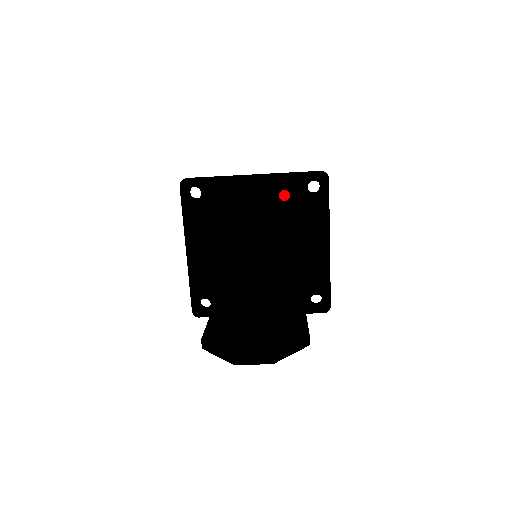
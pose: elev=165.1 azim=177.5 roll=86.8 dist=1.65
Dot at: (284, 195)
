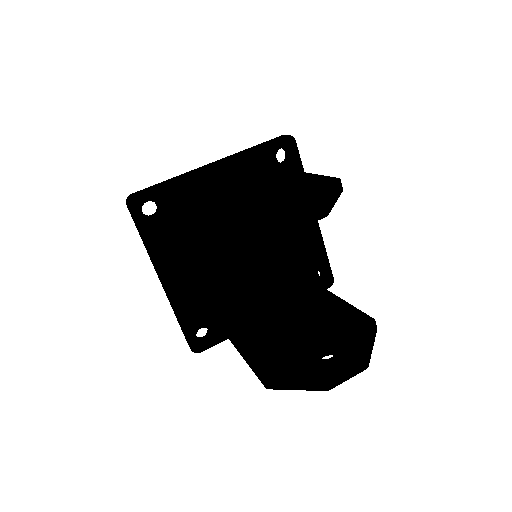
Dot at: (264, 175)
